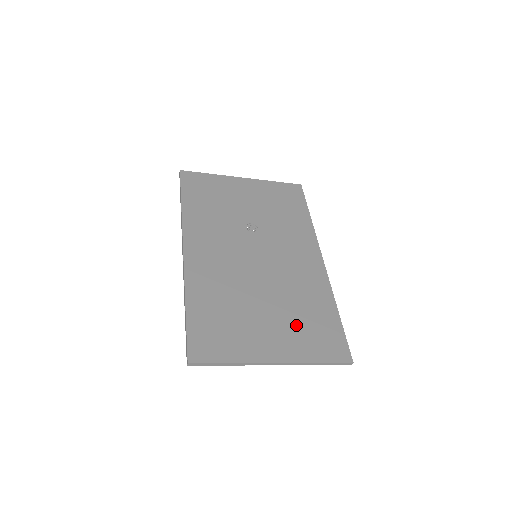
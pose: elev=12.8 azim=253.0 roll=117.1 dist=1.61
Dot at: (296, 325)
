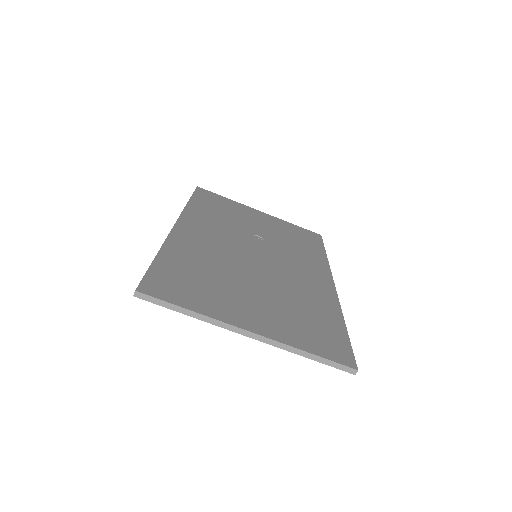
Dot at: (288, 314)
